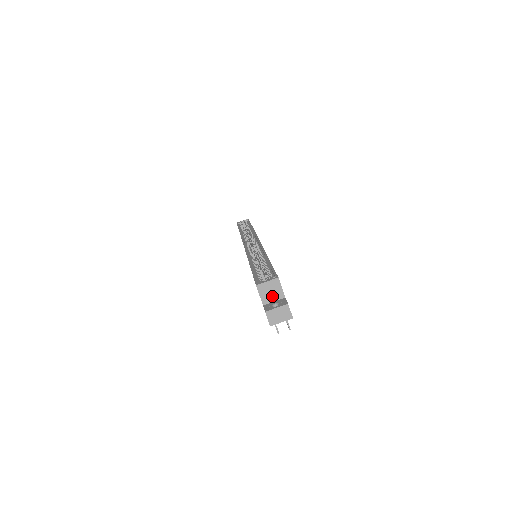
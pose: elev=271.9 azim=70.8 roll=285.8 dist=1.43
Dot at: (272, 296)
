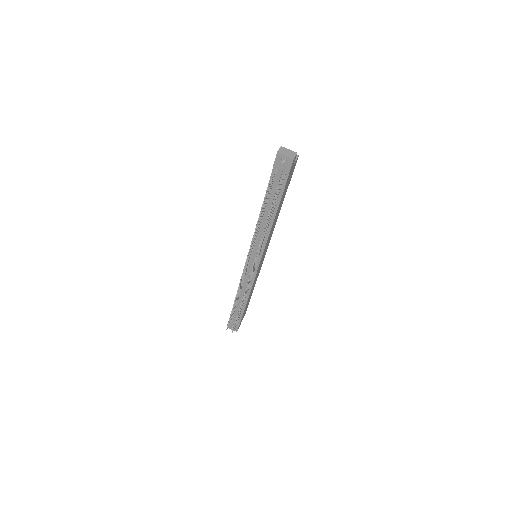
Dot at: occluded
